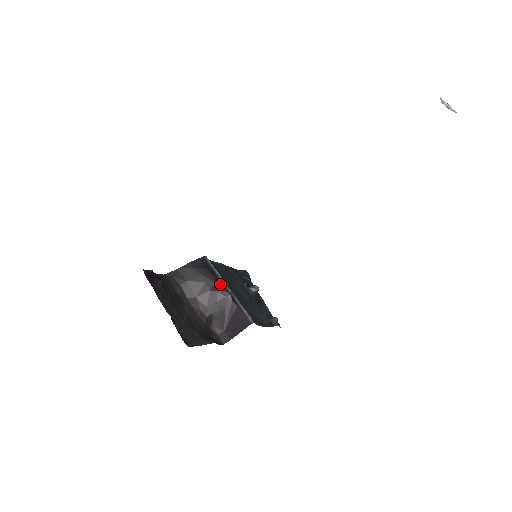
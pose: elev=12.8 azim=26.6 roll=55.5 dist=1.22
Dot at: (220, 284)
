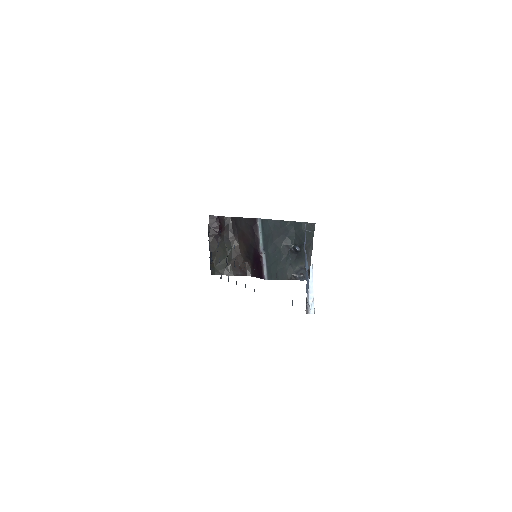
Dot at: (257, 243)
